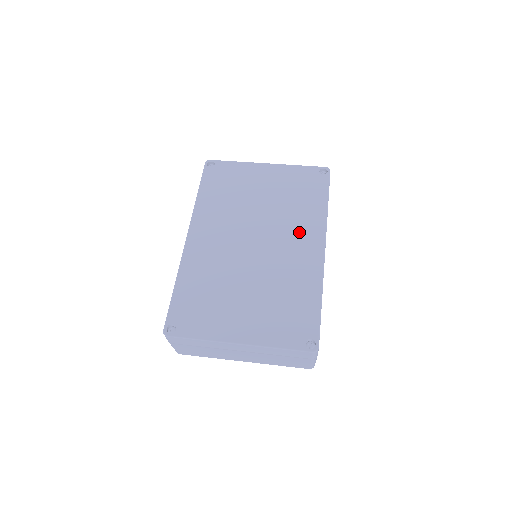
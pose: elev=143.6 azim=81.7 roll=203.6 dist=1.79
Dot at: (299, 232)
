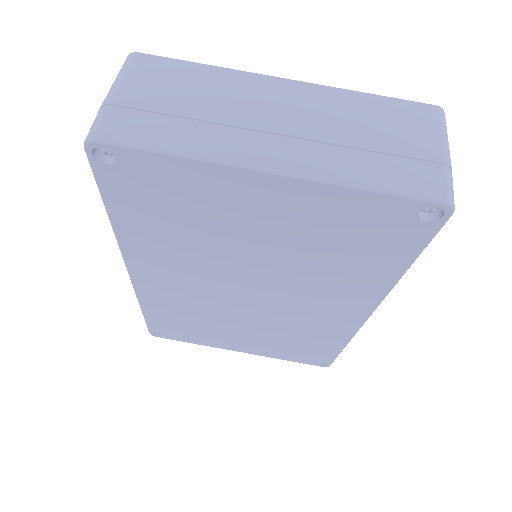
Dot at: (330, 296)
